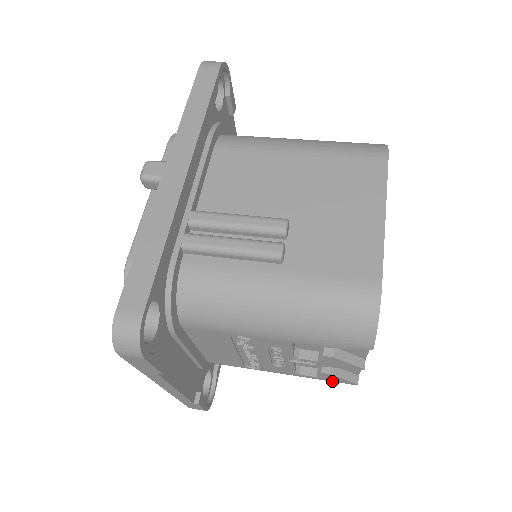
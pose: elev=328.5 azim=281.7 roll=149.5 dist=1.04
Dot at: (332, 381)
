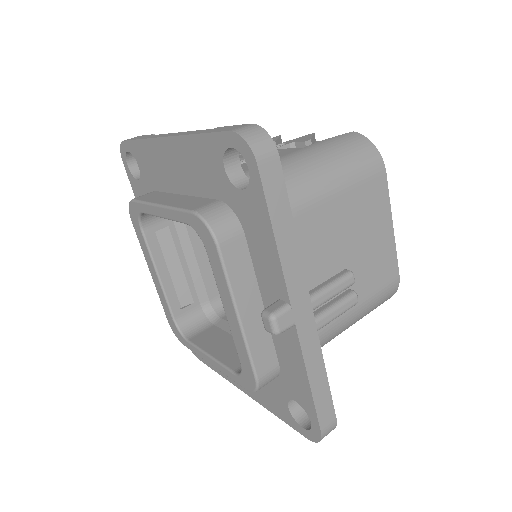
Dot at: occluded
